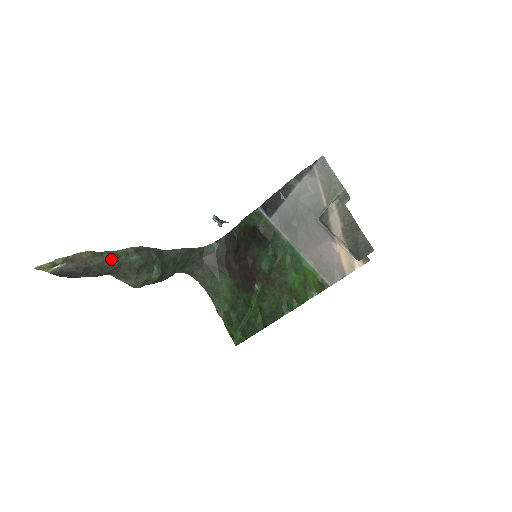
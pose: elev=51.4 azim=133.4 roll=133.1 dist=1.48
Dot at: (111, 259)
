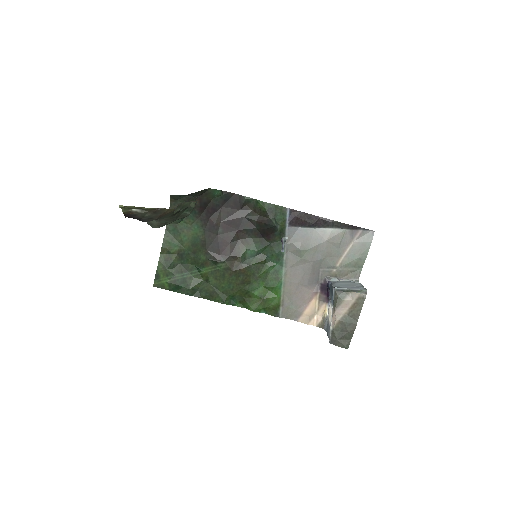
Dot at: (176, 213)
